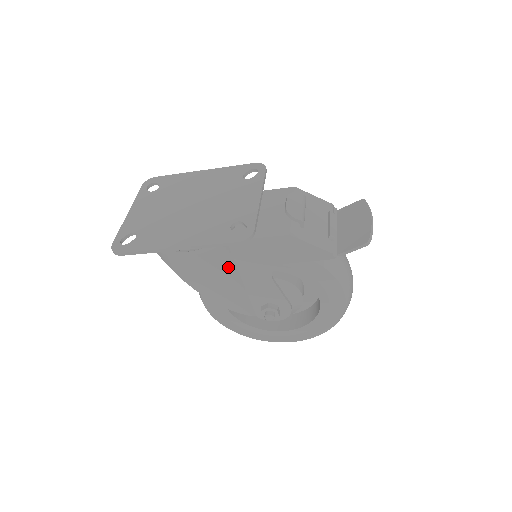
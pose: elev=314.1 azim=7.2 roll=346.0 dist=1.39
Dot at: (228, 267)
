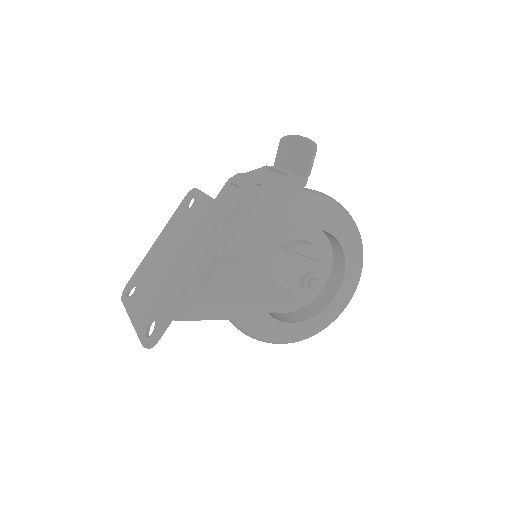
Dot at: (245, 271)
